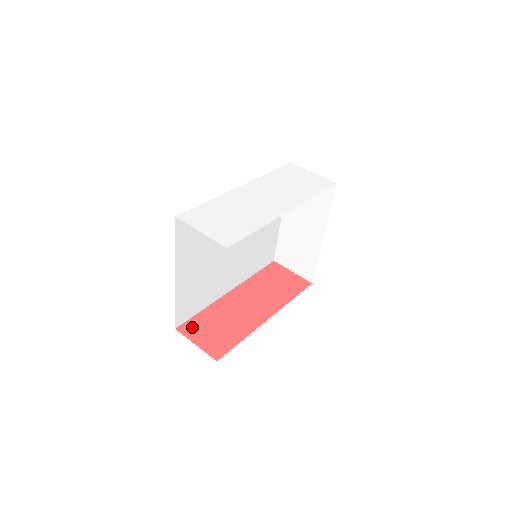
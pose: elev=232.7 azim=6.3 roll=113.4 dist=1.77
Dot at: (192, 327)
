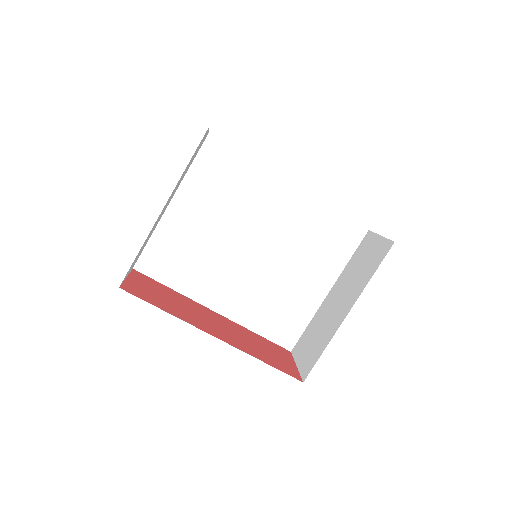
Dot at: (145, 279)
